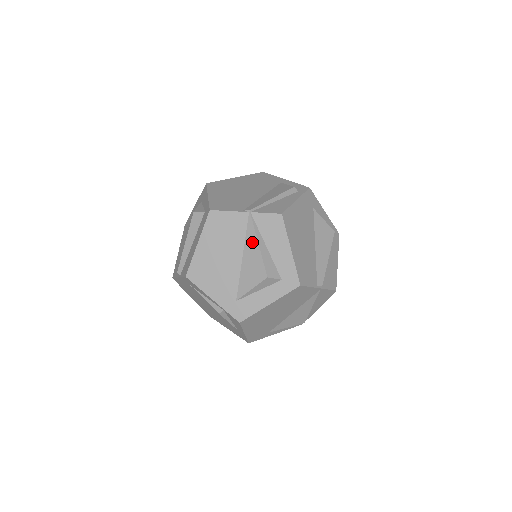
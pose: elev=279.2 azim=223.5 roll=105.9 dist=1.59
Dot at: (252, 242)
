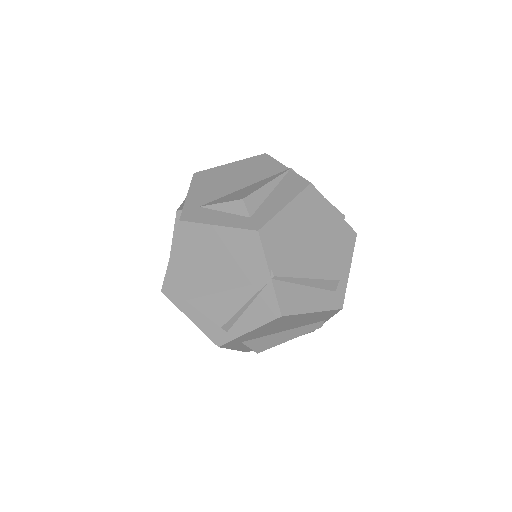
Dot at: (265, 181)
